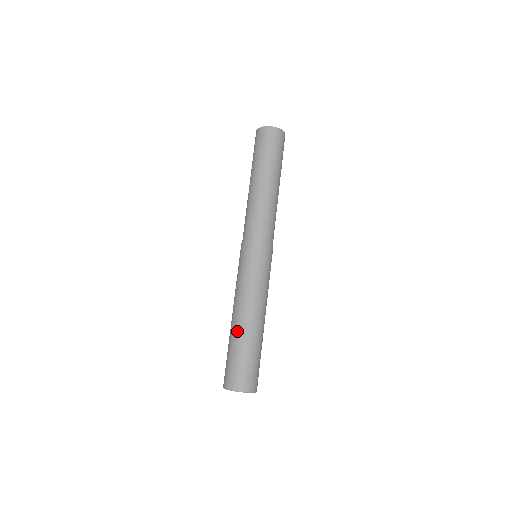
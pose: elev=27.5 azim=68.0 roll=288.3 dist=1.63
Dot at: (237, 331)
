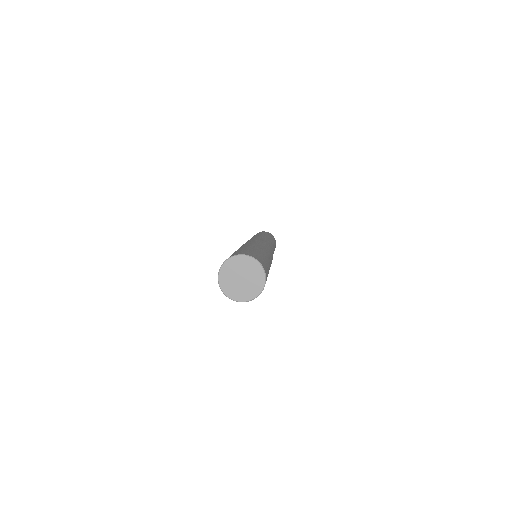
Dot at: occluded
